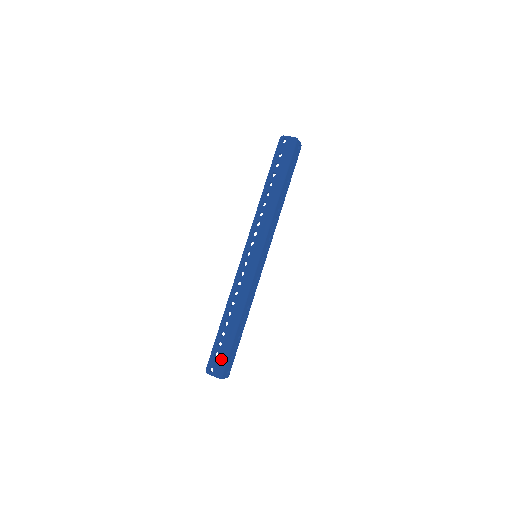
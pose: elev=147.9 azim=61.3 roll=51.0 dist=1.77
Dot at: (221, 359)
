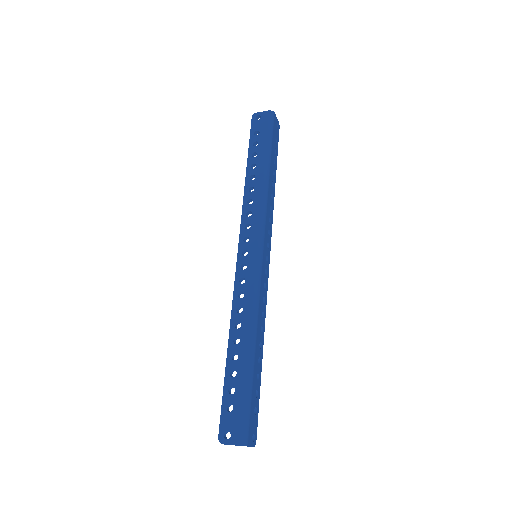
Dot at: (239, 413)
